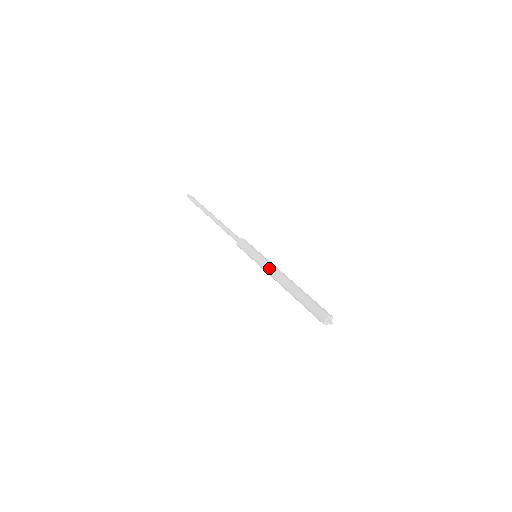
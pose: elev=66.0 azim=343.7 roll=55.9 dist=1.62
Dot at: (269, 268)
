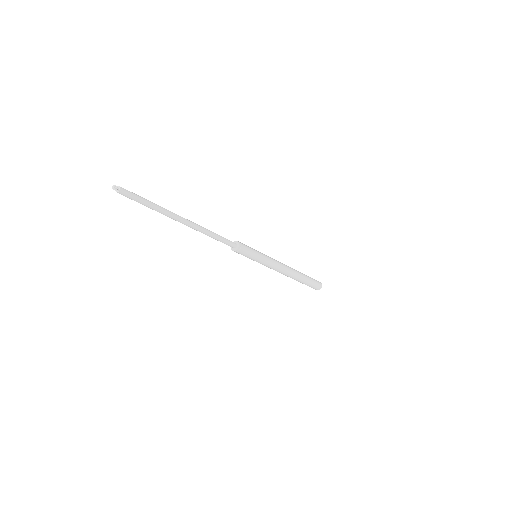
Dot at: (276, 269)
